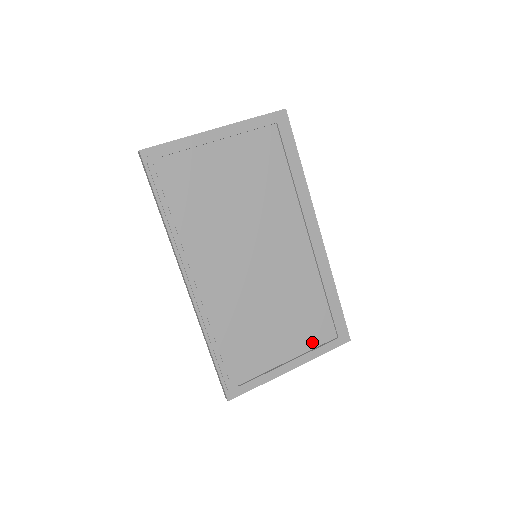
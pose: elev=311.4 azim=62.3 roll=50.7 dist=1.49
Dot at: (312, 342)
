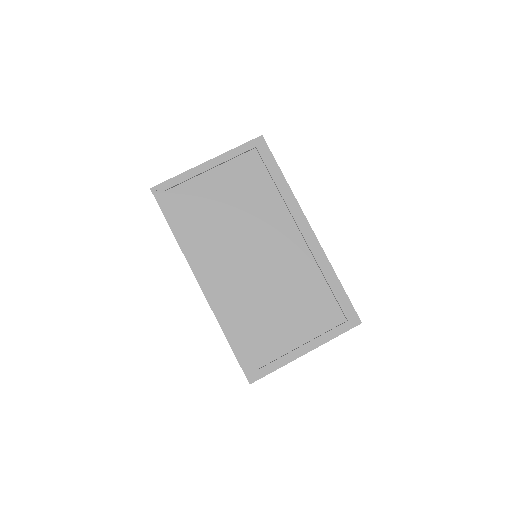
Dot at: (323, 327)
